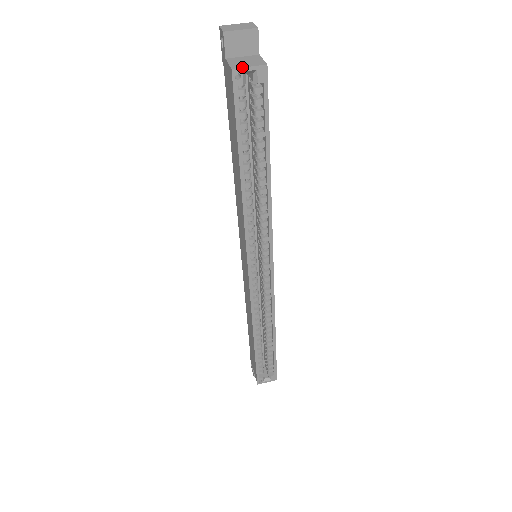
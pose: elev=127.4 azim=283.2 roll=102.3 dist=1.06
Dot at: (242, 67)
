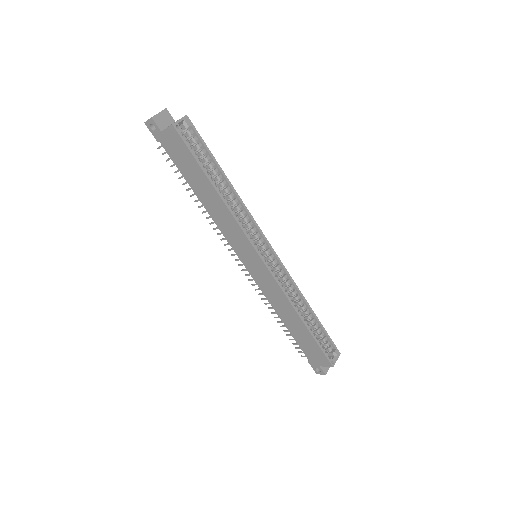
Dot at: (176, 121)
